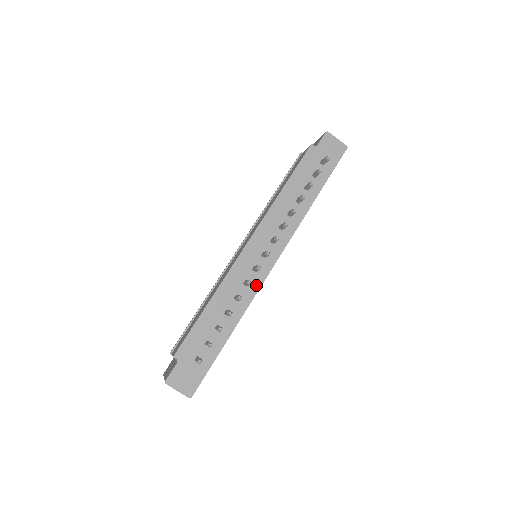
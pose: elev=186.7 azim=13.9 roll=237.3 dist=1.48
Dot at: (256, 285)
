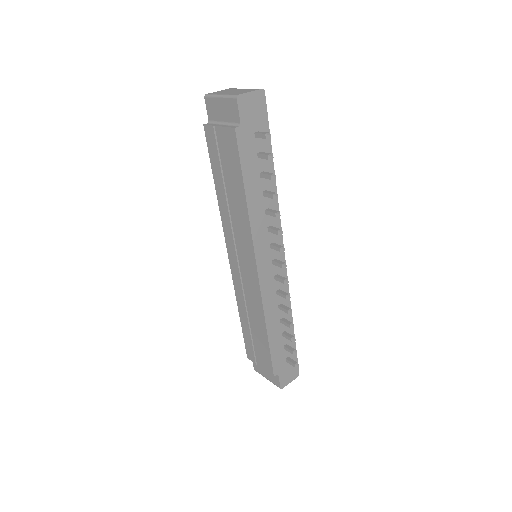
Dot at: (284, 284)
